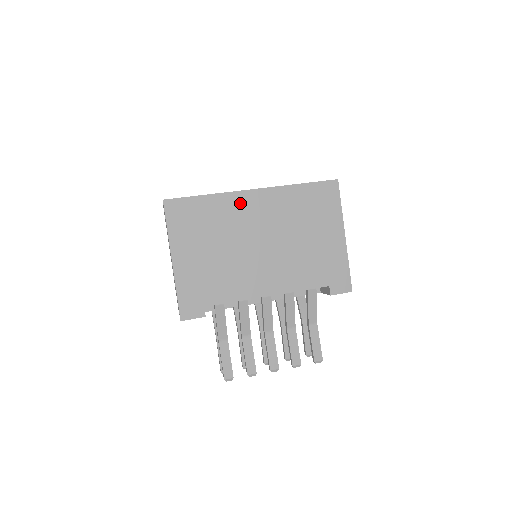
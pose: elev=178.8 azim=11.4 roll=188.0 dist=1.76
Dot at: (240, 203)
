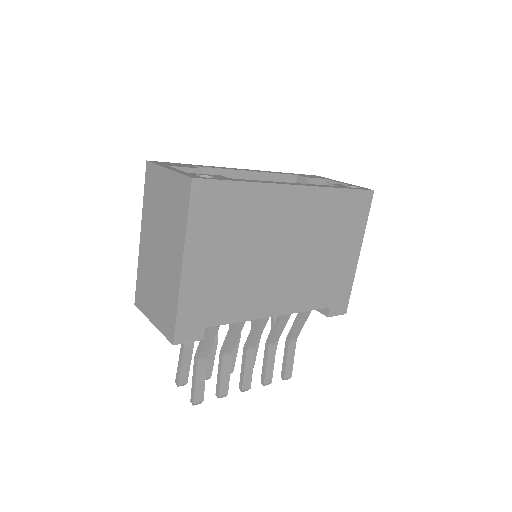
Dot at: (279, 200)
